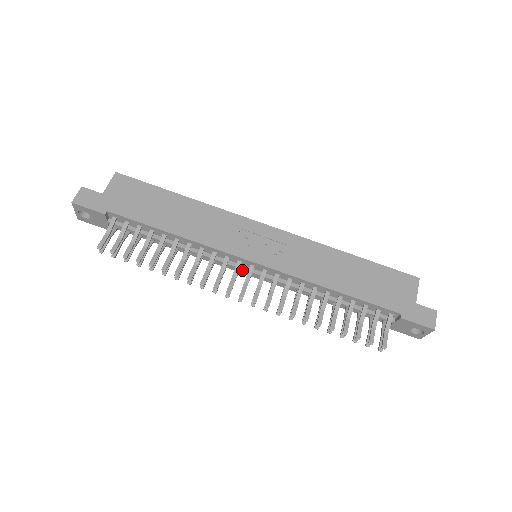
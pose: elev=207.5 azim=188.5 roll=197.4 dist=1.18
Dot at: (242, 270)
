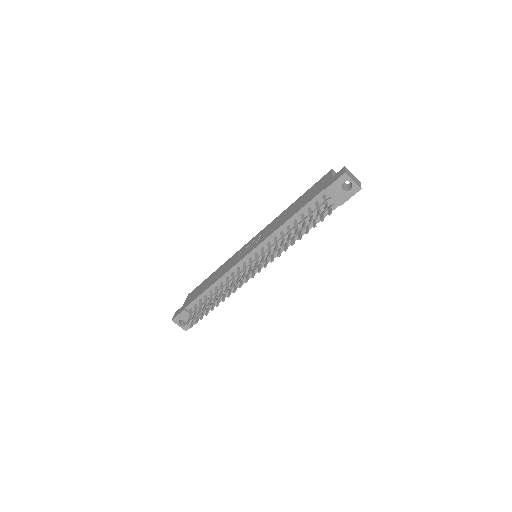
Dot at: occluded
